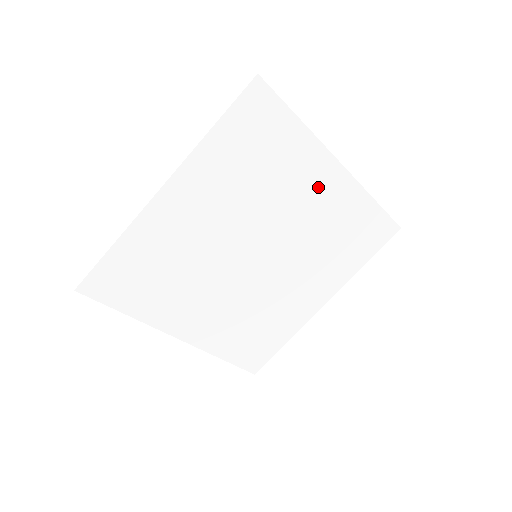
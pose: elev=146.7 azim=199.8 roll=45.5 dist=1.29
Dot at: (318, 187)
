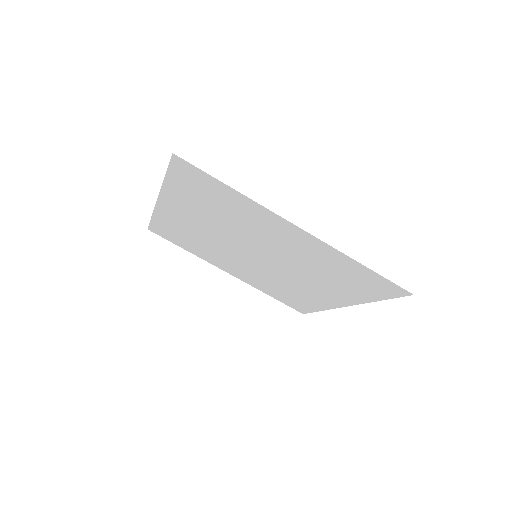
Dot at: (285, 235)
